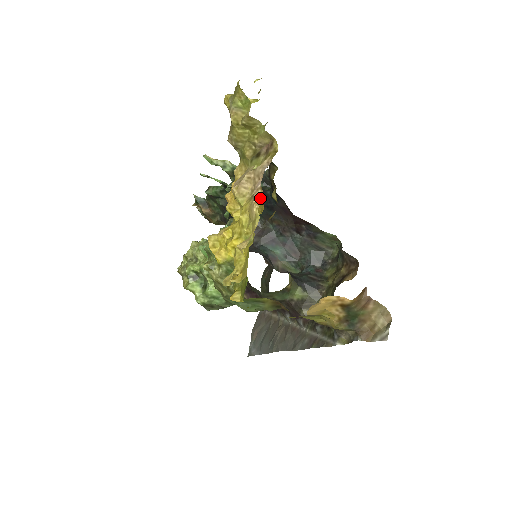
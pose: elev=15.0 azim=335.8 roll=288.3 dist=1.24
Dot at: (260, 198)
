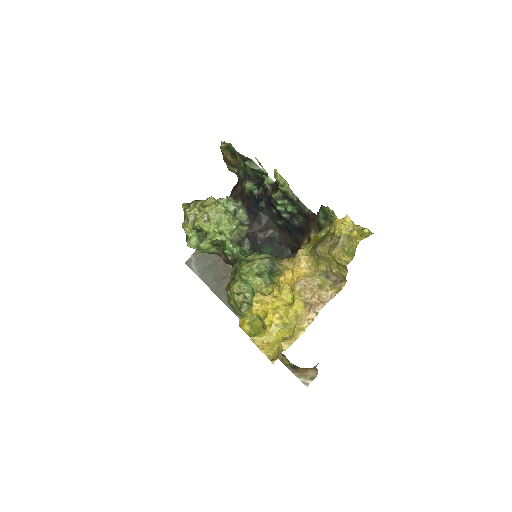
Dot at: (312, 319)
